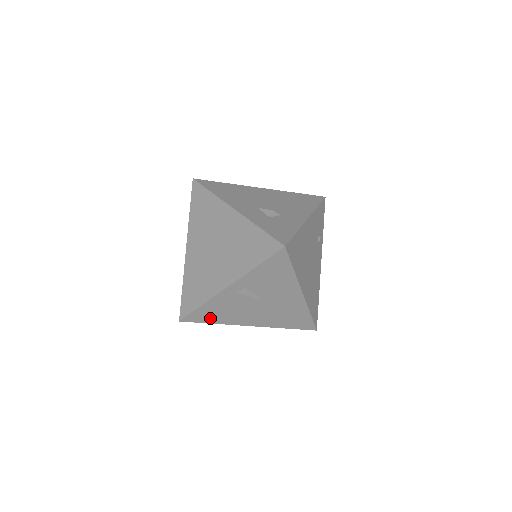
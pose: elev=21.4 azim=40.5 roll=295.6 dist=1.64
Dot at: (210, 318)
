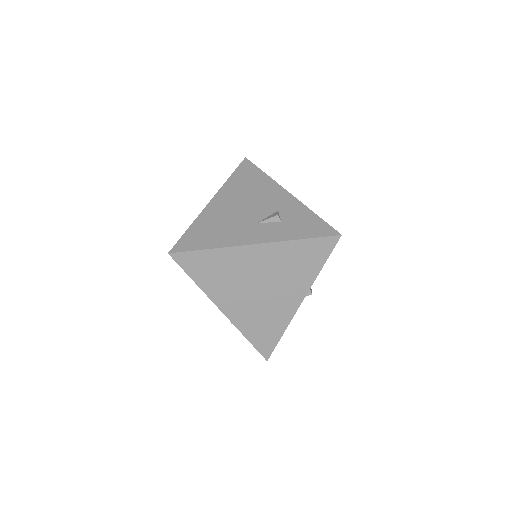
Dot at: occluded
